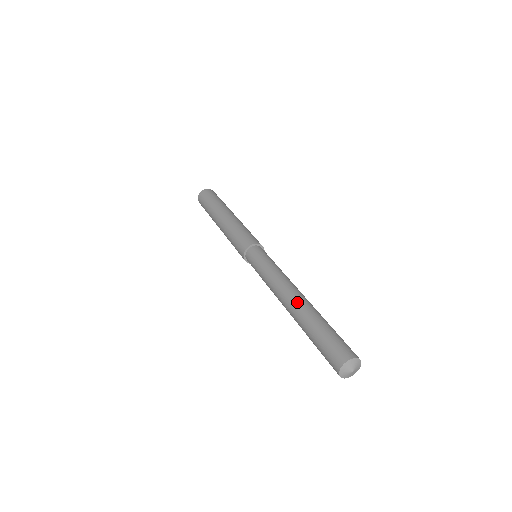
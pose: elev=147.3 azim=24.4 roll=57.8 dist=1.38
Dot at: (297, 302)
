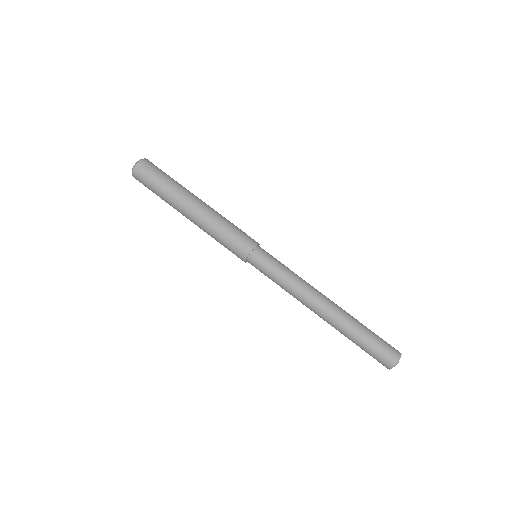
Dot at: occluded
